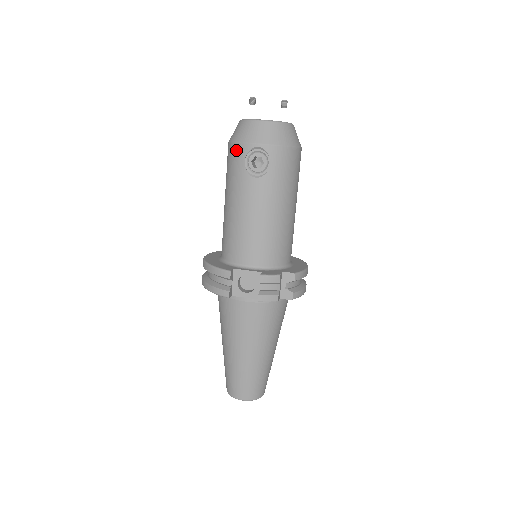
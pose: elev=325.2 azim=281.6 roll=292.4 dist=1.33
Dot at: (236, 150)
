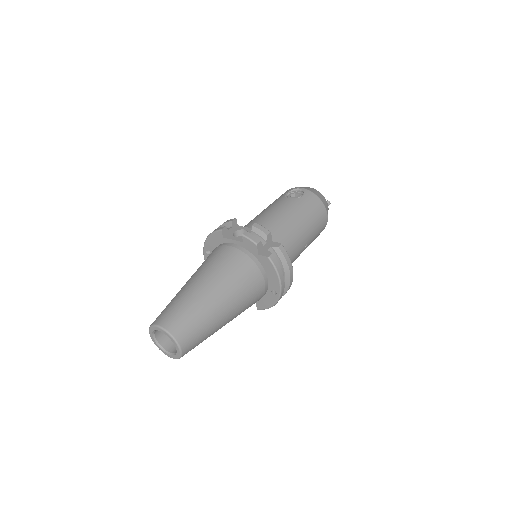
Dot at: occluded
